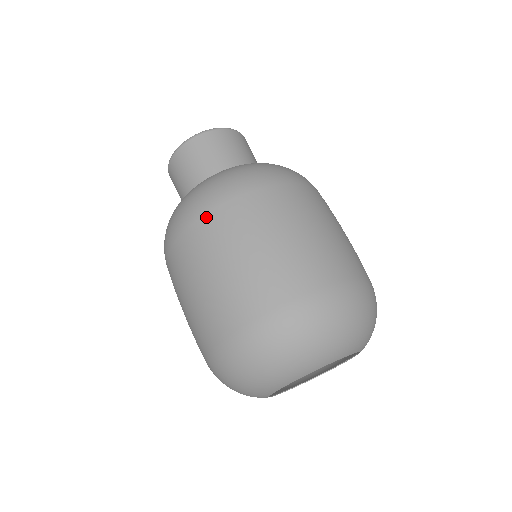
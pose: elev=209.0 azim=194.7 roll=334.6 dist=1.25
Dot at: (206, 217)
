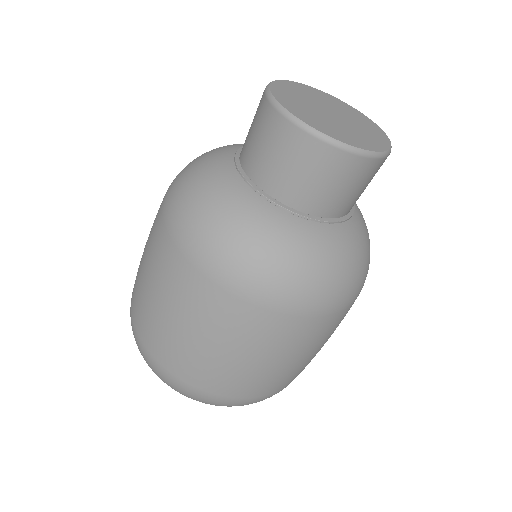
Dot at: (160, 214)
